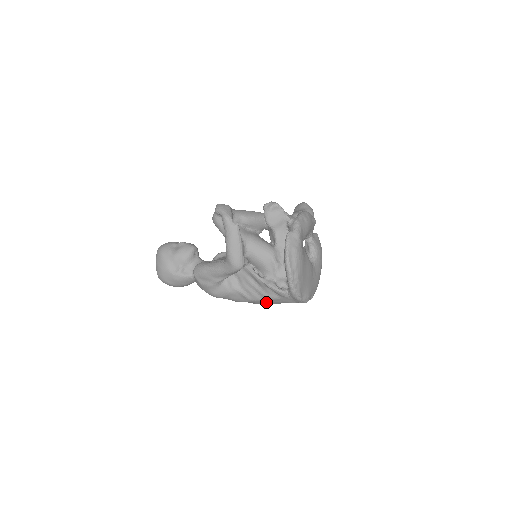
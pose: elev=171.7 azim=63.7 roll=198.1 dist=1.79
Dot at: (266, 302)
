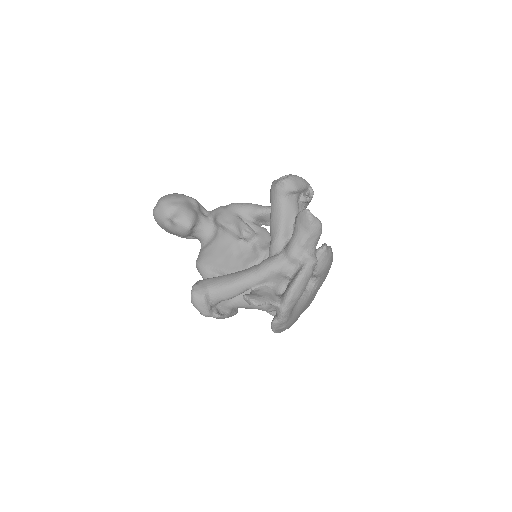
Dot at: occluded
